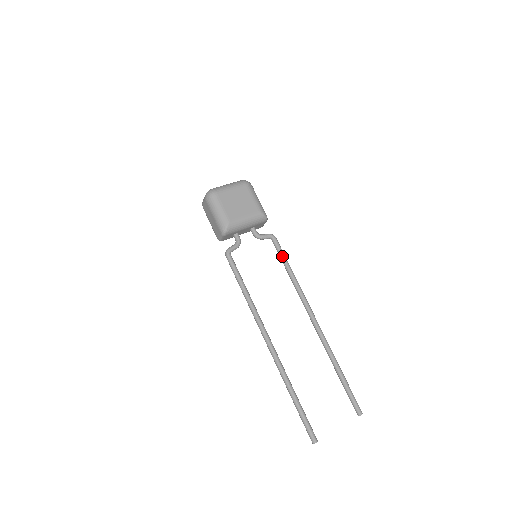
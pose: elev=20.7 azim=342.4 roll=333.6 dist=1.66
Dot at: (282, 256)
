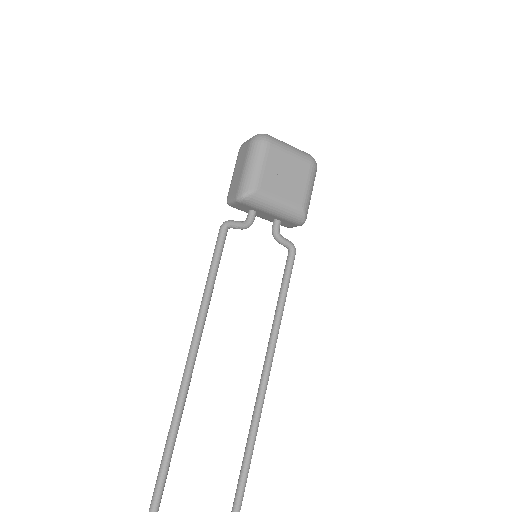
Dot at: (286, 280)
